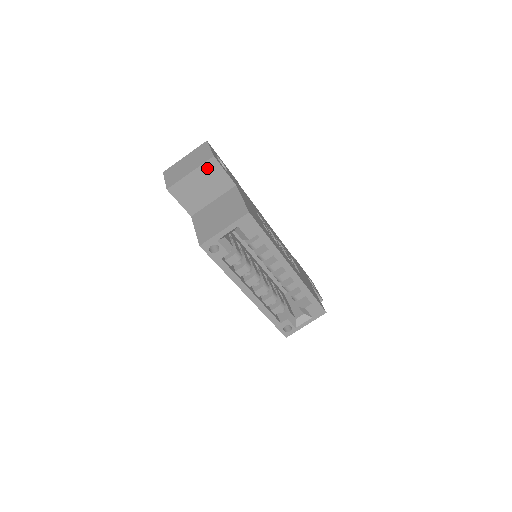
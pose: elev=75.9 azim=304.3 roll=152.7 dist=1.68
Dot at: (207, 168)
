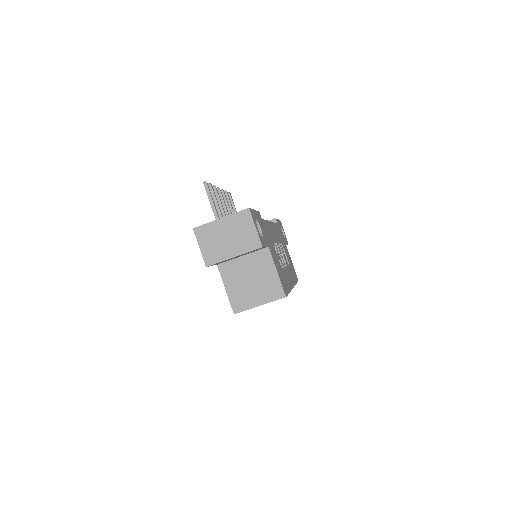
Dot at: (251, 251)
